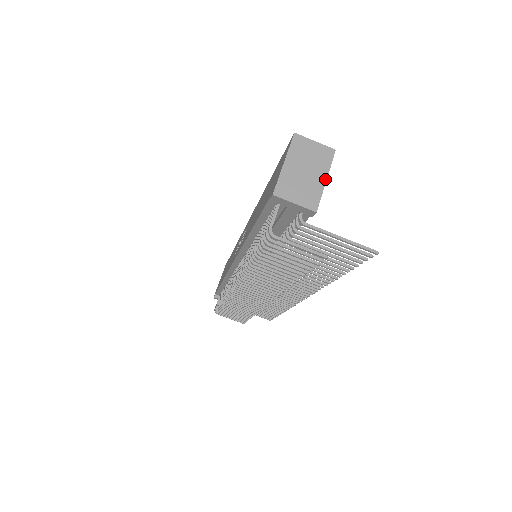
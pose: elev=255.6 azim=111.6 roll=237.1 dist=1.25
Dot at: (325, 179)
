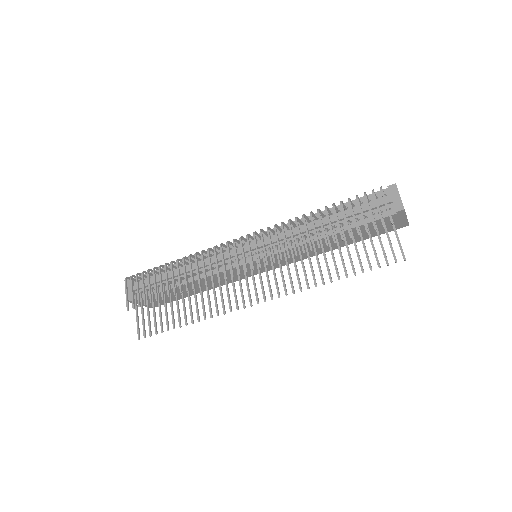
Dot at: occluded
